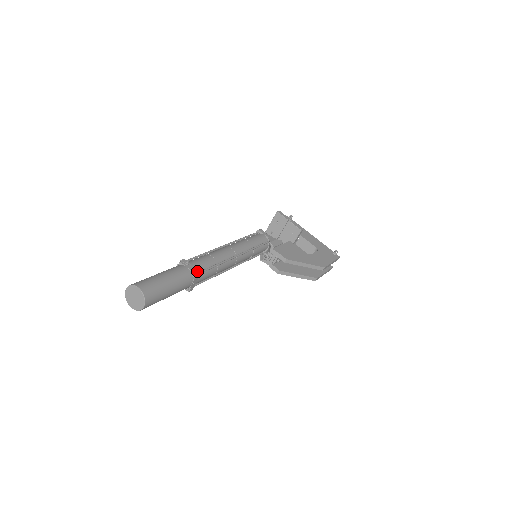
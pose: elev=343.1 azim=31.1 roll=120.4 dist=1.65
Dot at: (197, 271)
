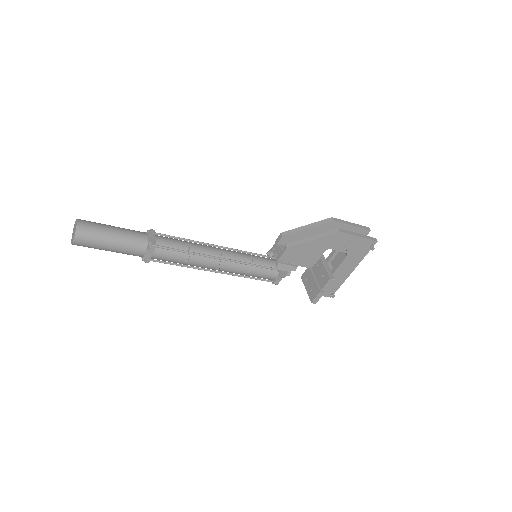
Dot at: (152, 232)
